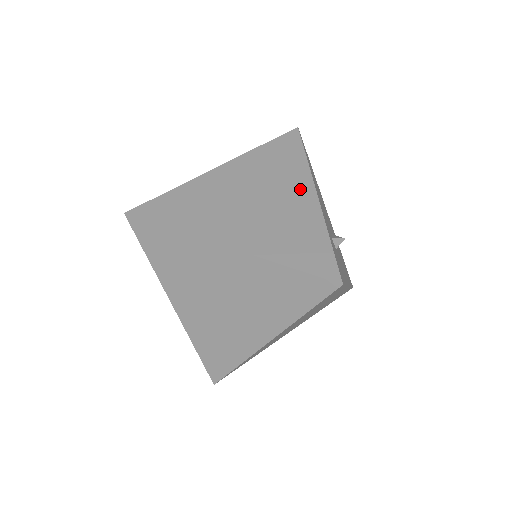
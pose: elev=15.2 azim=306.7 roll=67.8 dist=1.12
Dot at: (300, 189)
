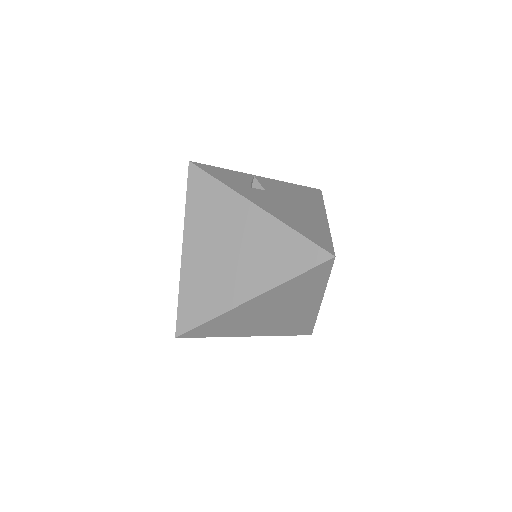
Dot at: occluded
